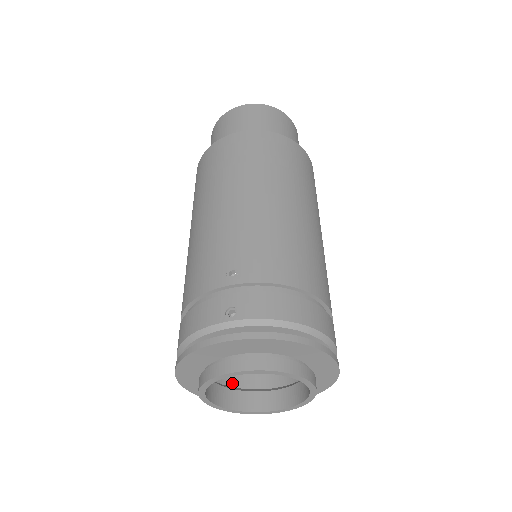
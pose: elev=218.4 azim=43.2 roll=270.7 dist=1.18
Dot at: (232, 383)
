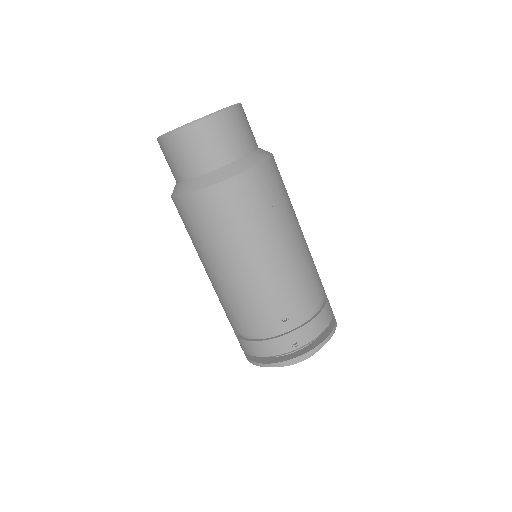
Dot at: occluded
